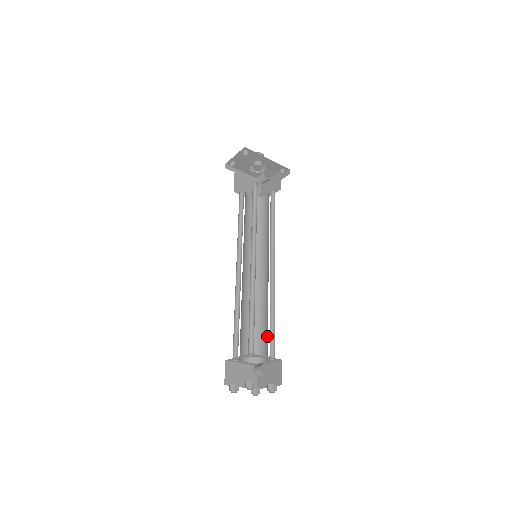
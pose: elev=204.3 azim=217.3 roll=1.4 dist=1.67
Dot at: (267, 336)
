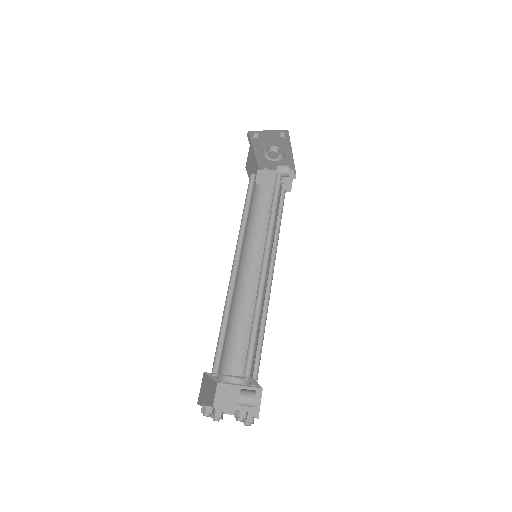
Dot at: occluded
